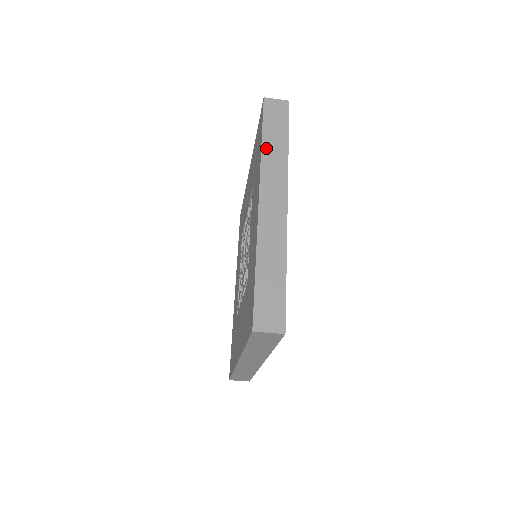
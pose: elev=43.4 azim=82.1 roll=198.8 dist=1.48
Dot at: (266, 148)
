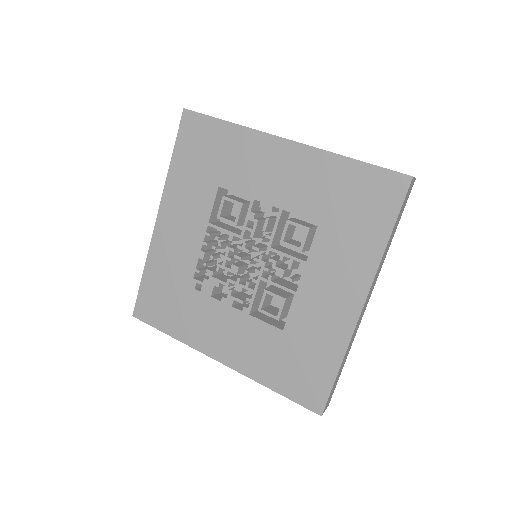
Dot at: occluded
